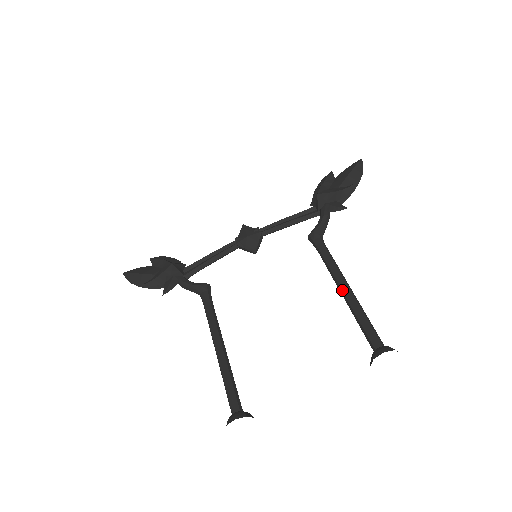
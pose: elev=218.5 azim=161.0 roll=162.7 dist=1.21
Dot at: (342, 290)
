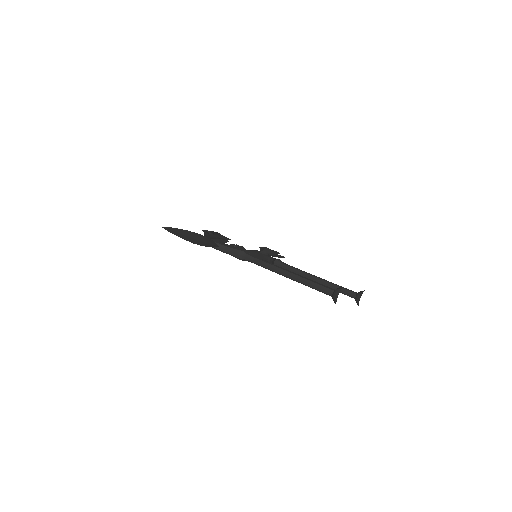
Dot at: (318, 278)
